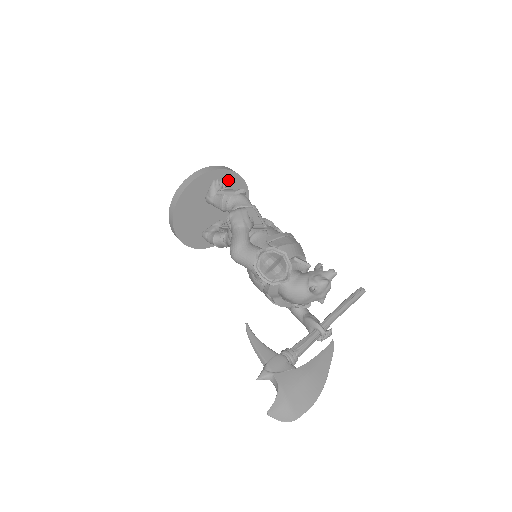
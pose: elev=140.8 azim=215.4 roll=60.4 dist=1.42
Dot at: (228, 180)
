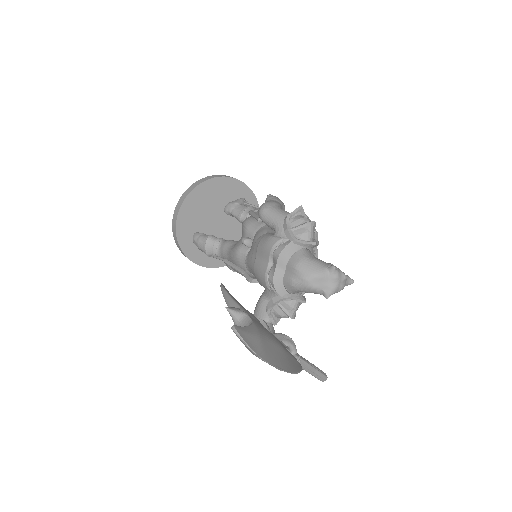
Dot at: occluded
